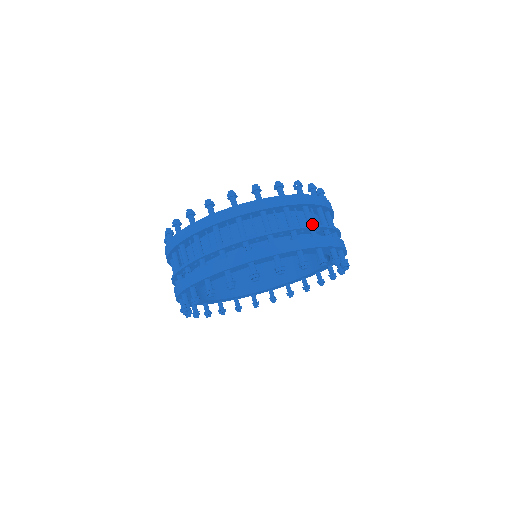
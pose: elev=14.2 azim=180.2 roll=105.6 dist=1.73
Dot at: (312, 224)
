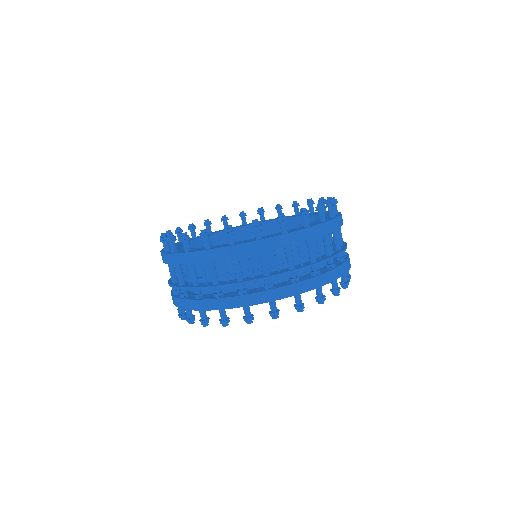
Dot at: (340, 247)
